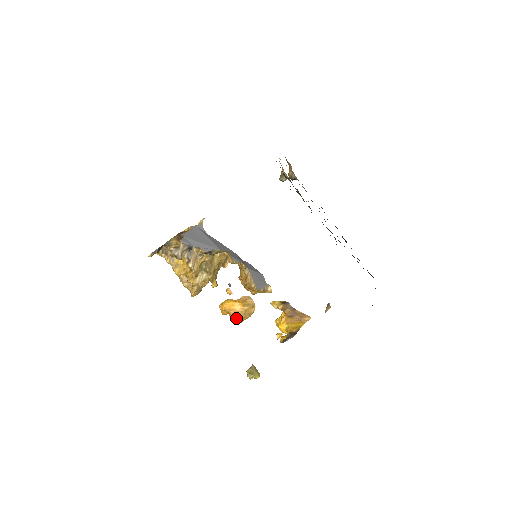
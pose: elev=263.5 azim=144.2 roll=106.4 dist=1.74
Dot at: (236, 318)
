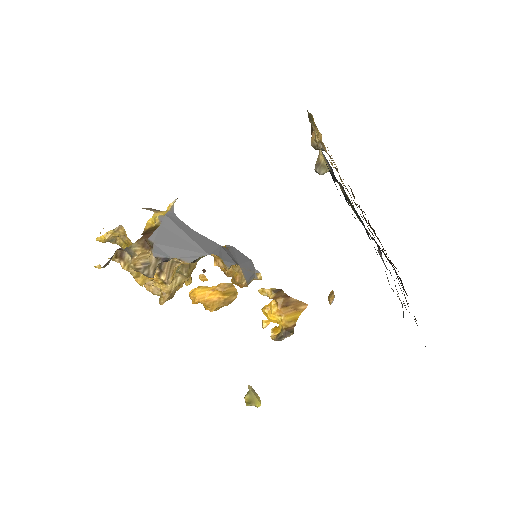
Dot at: (212, 309)
